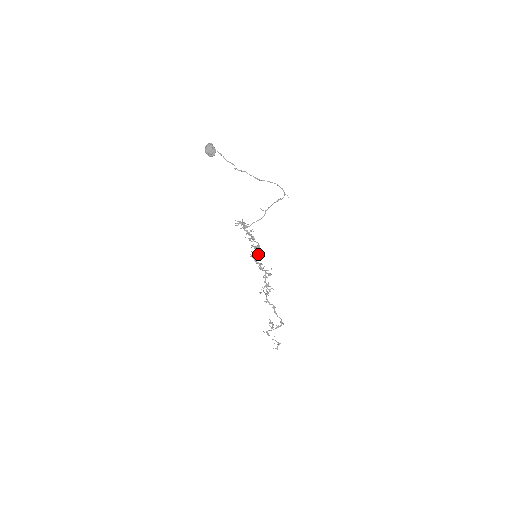
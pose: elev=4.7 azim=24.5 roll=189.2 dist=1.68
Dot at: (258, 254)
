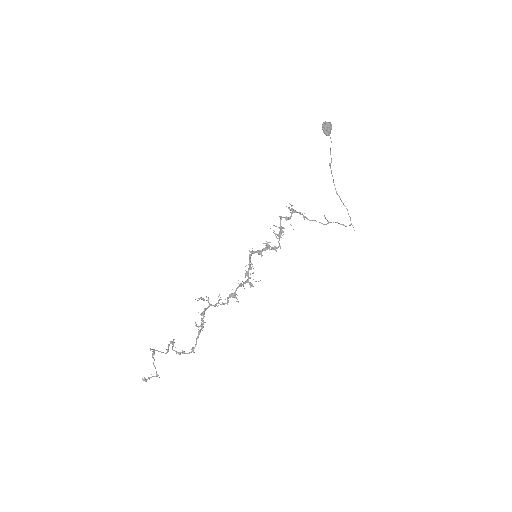
Dot at: occluded
